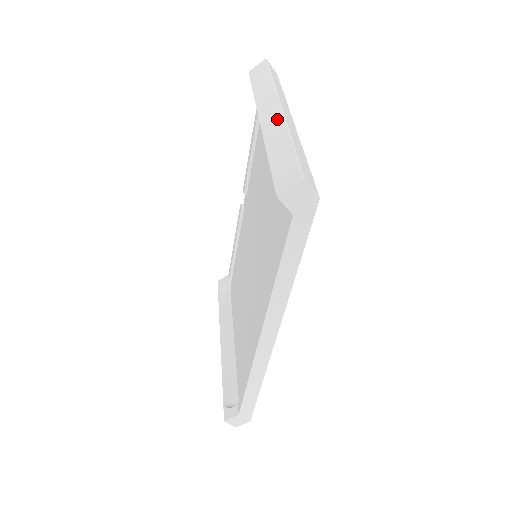
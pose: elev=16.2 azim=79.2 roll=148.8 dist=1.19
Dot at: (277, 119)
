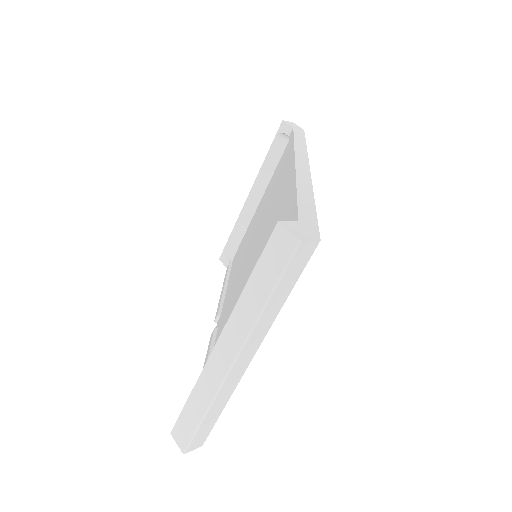
Dot at: occluded
